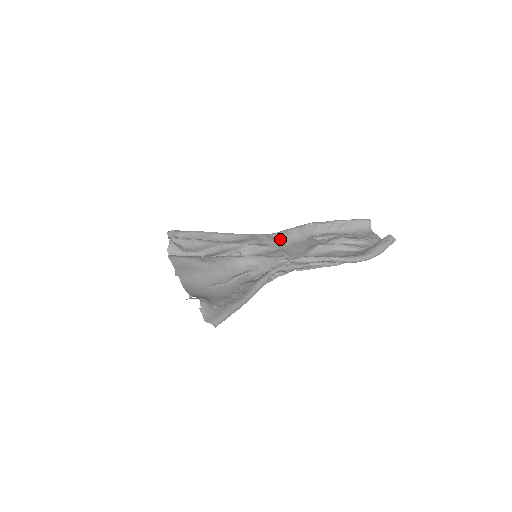
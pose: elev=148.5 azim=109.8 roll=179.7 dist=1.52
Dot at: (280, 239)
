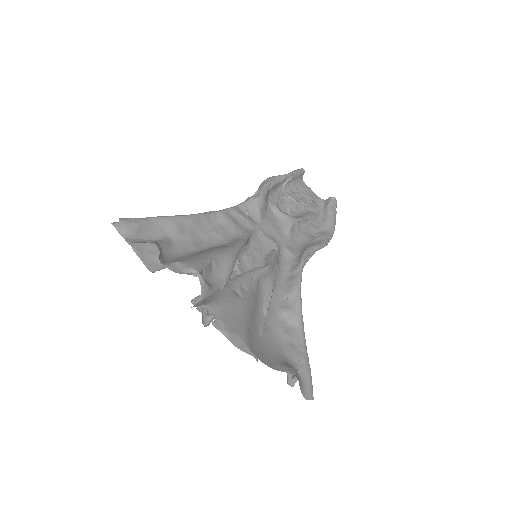
Dot at: (252, 215)
